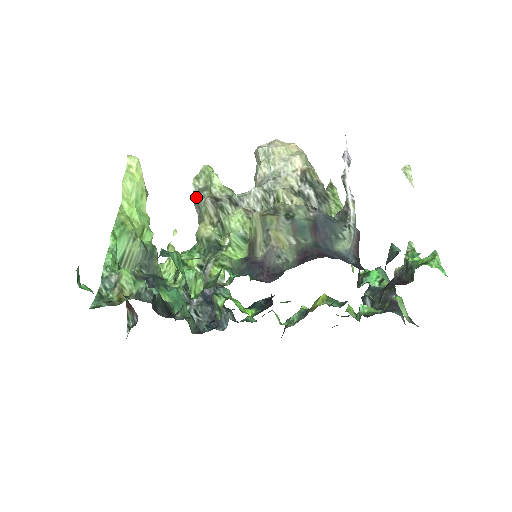
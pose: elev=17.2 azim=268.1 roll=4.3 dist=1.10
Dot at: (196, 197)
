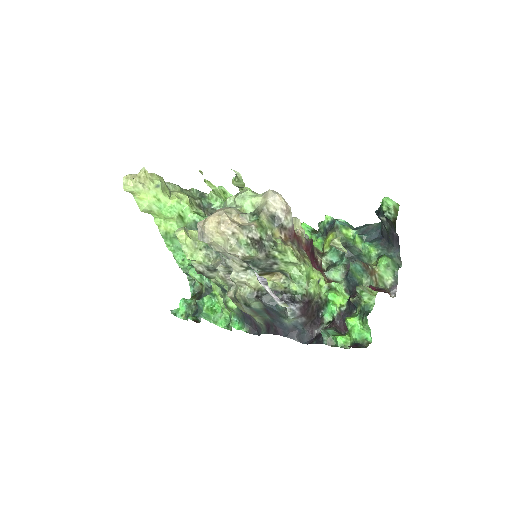
Dot at: occluded
